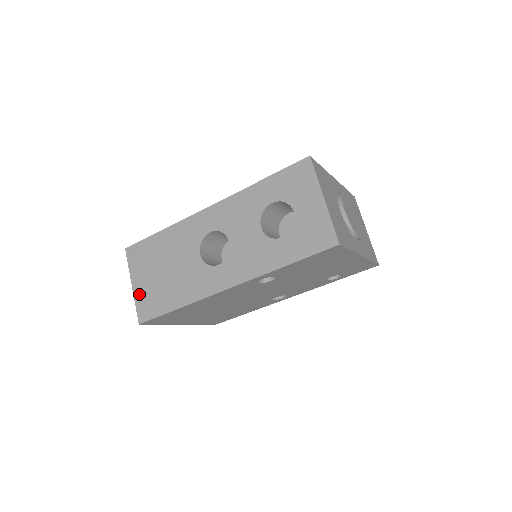
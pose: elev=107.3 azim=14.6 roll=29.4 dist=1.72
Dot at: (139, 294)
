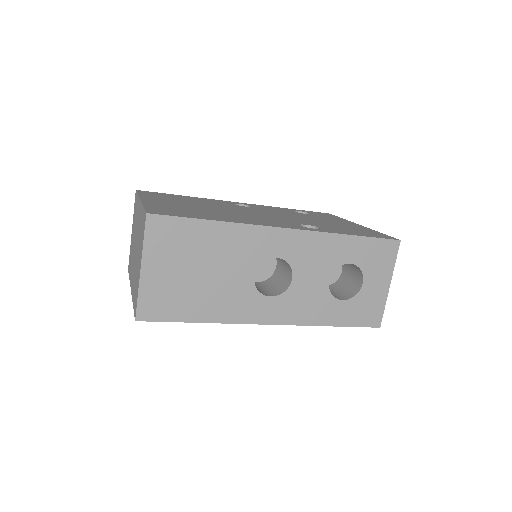
Dot at: (150, 285)
